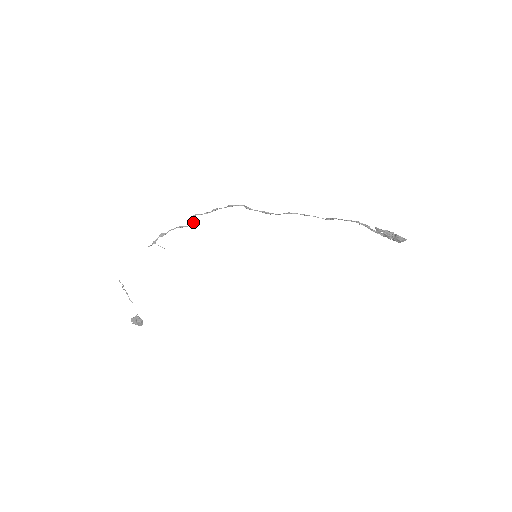
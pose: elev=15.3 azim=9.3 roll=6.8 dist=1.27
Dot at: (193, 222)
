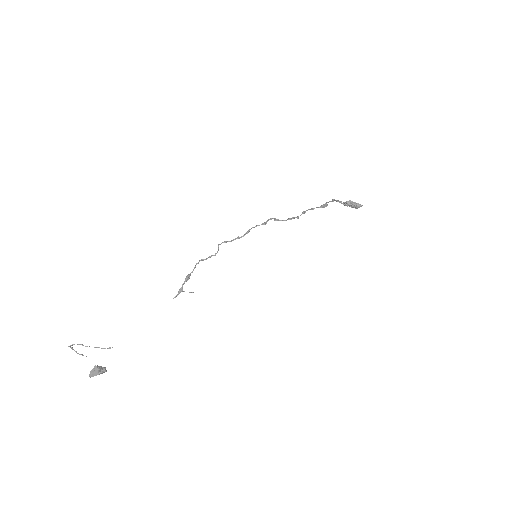
Dot at: (218, 250)
